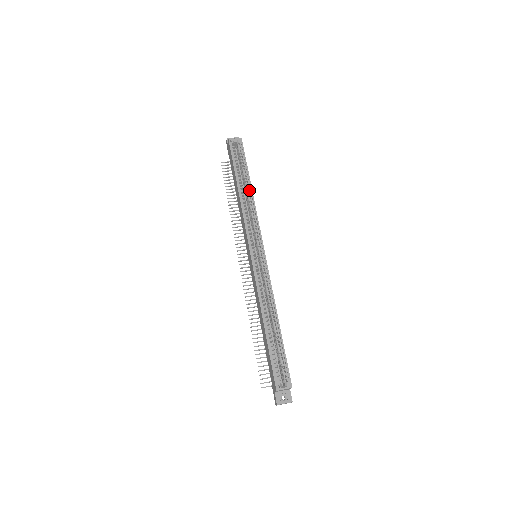
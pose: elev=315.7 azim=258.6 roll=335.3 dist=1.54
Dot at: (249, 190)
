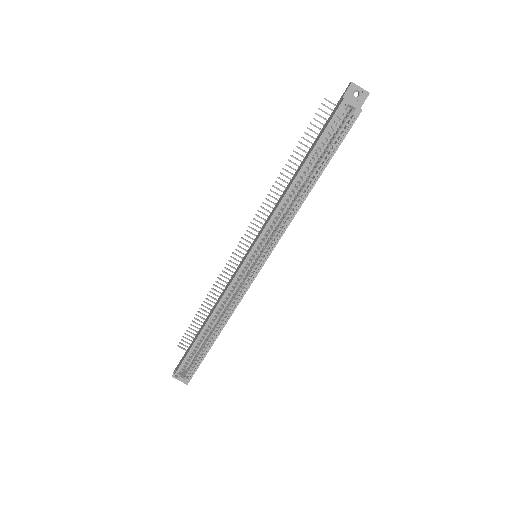
Dot at: (307, 189)
